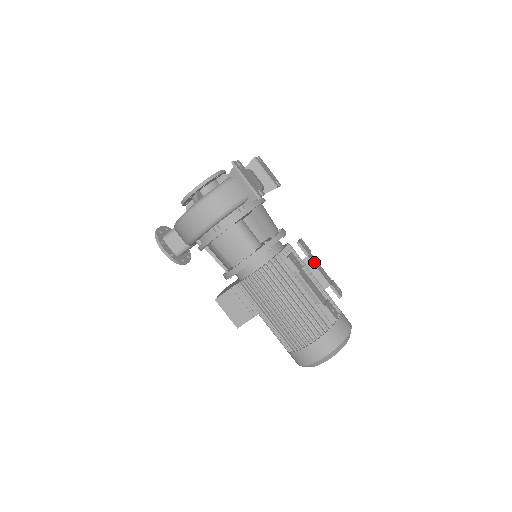
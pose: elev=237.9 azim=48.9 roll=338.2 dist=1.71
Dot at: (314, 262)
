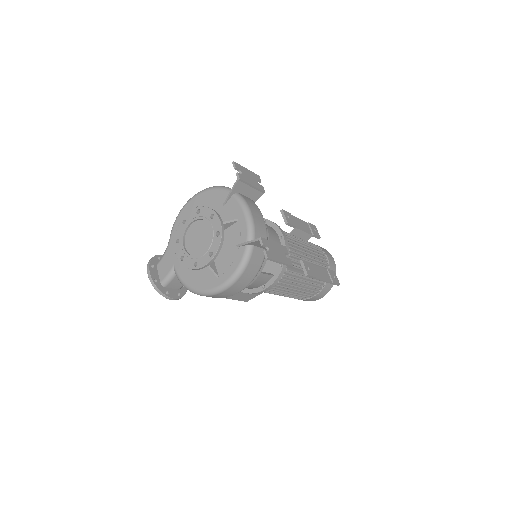
Dot at: (298, 226)
